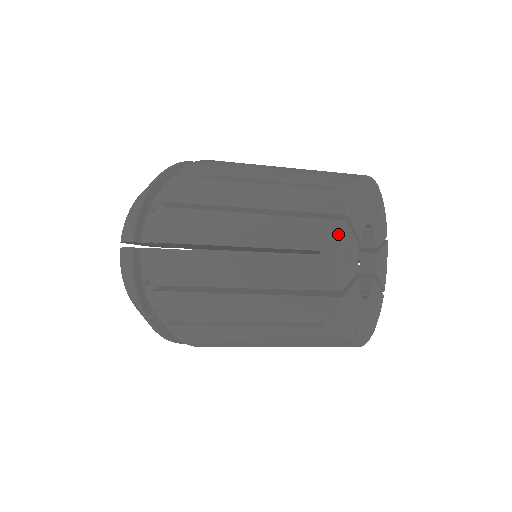
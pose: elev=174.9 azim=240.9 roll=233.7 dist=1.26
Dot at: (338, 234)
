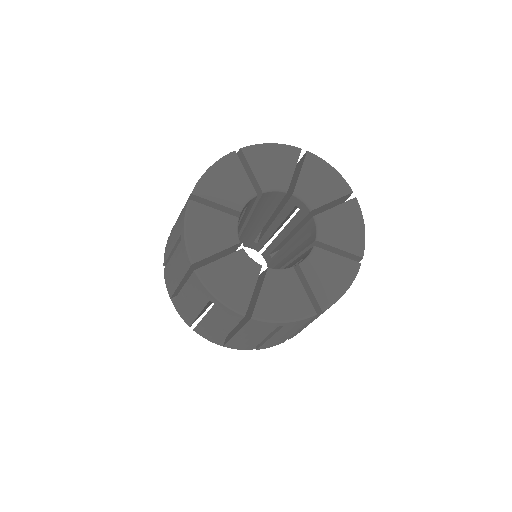
Dot at: (184, 214)
